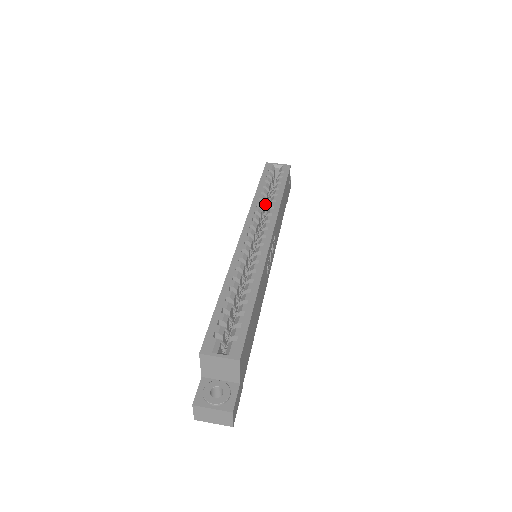
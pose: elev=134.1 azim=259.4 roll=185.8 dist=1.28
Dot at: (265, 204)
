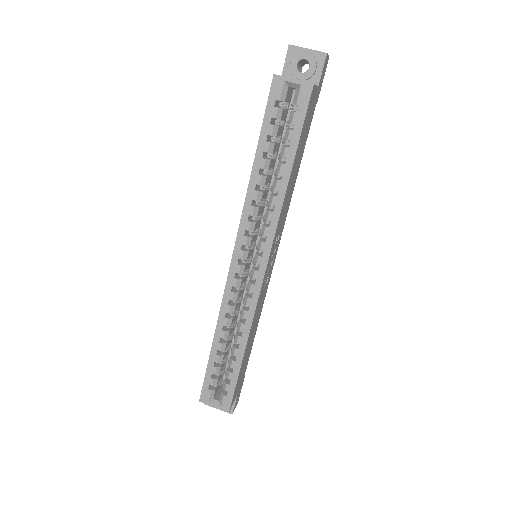
Dot at: (268, 177)
